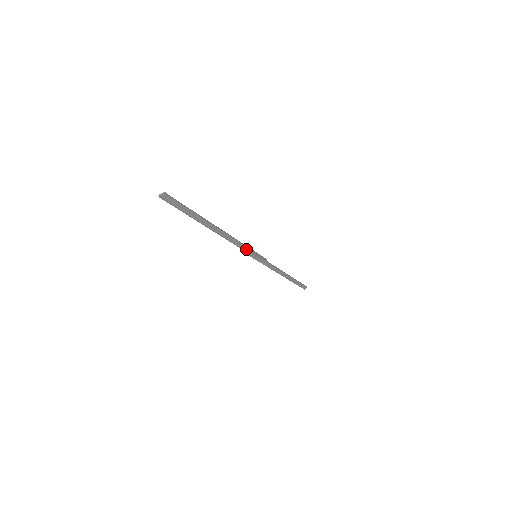
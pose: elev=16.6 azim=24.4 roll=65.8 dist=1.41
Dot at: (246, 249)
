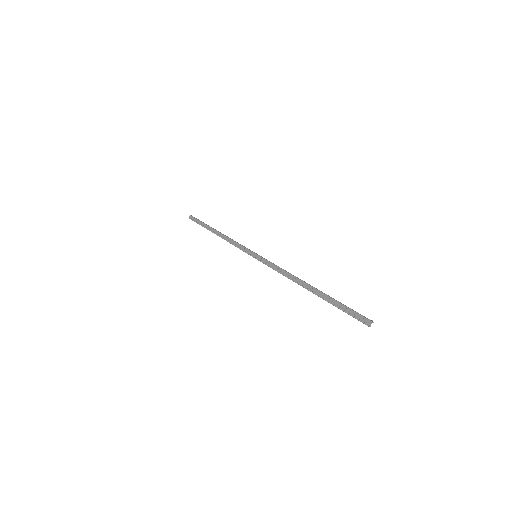
Dot at: (271, 264)
